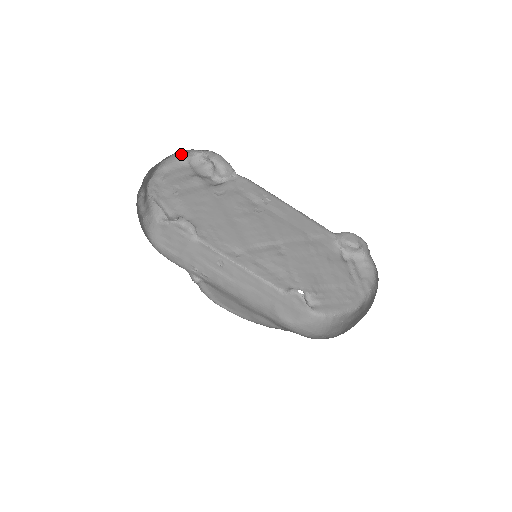
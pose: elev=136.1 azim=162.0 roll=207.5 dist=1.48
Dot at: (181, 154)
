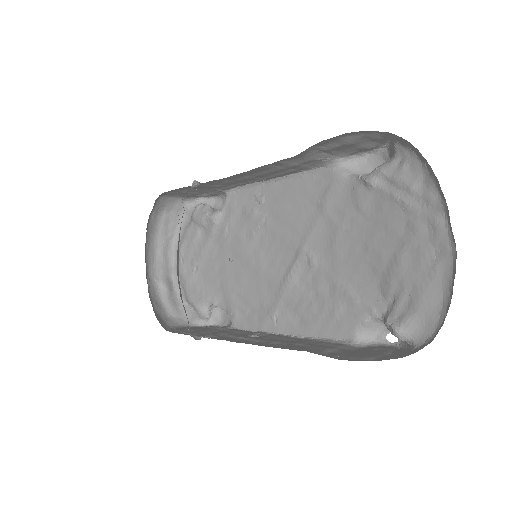
Dot at: (186, 218)
